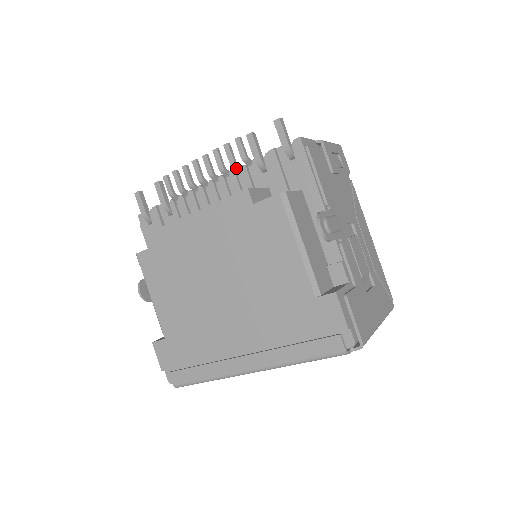
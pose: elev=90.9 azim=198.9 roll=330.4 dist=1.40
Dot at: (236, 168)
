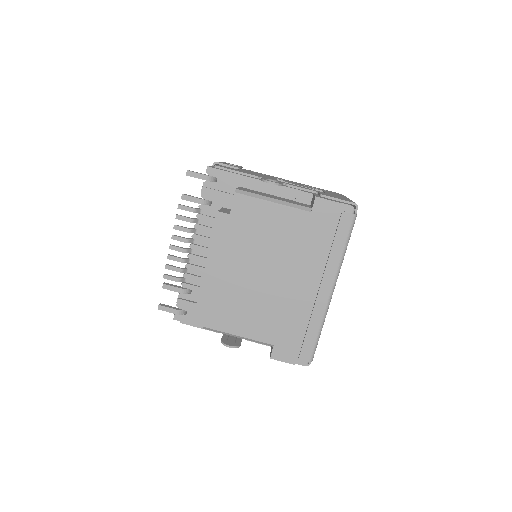
Dot at: (195, 221)
